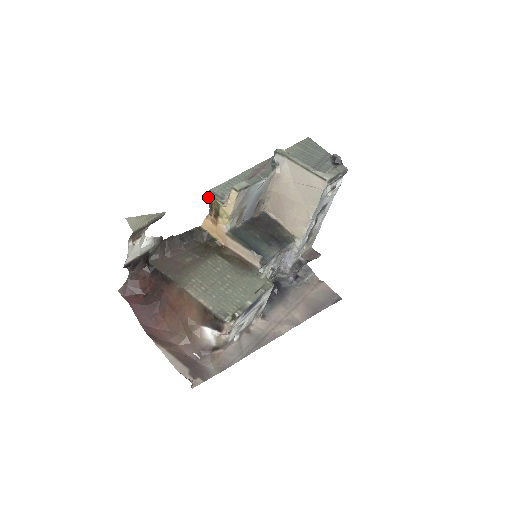
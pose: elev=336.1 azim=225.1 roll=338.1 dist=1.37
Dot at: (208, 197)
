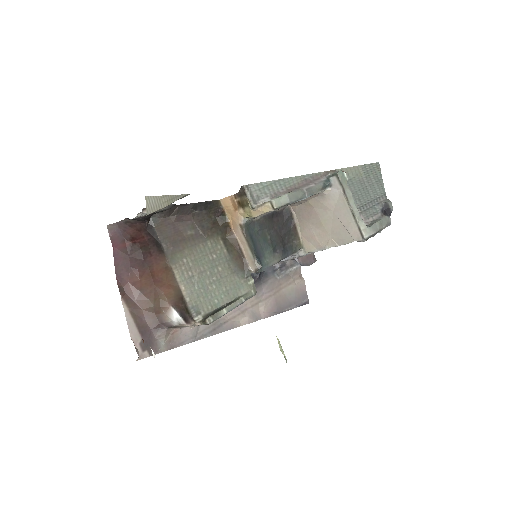
Dot at: (242, 190)
